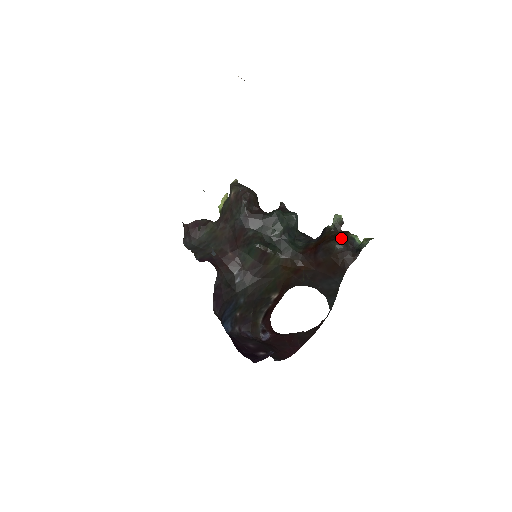
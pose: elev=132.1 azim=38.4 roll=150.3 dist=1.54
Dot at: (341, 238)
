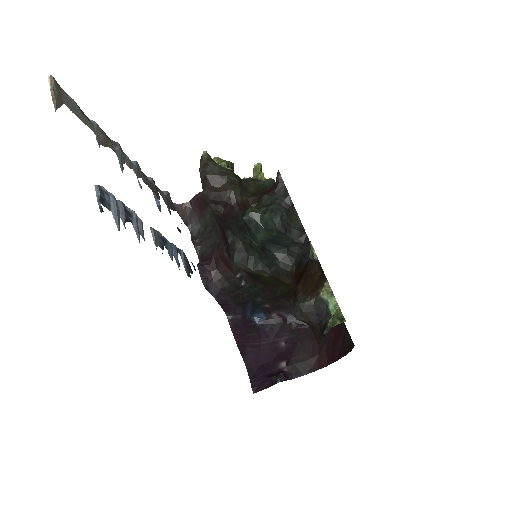
Dot at: (298, 305)
